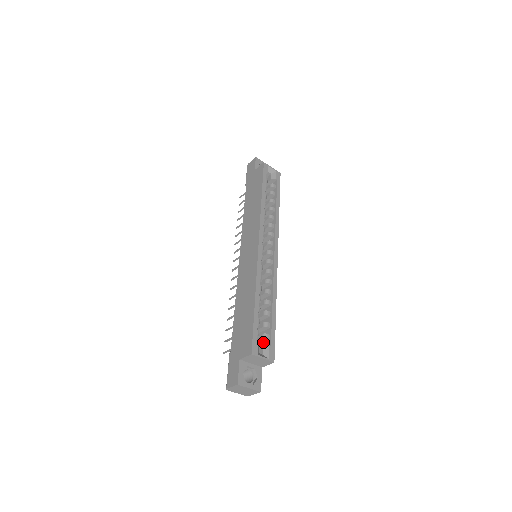
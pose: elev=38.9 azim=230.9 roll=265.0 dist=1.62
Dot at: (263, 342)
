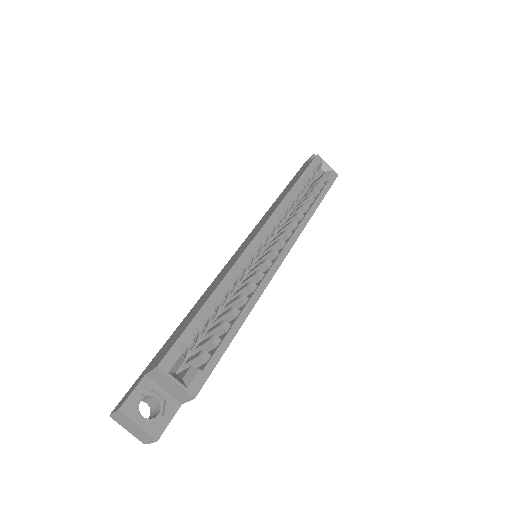
Dot at: (200, 365)
